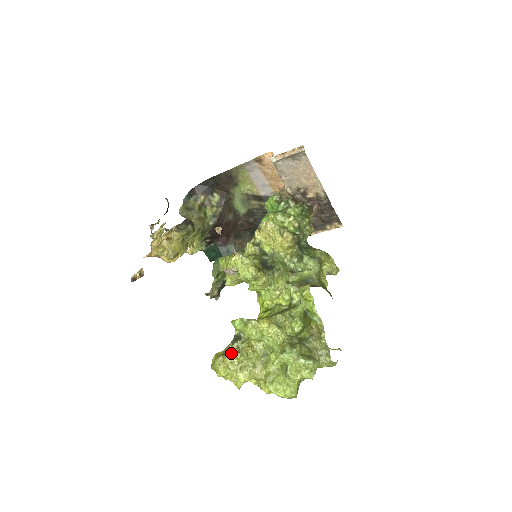
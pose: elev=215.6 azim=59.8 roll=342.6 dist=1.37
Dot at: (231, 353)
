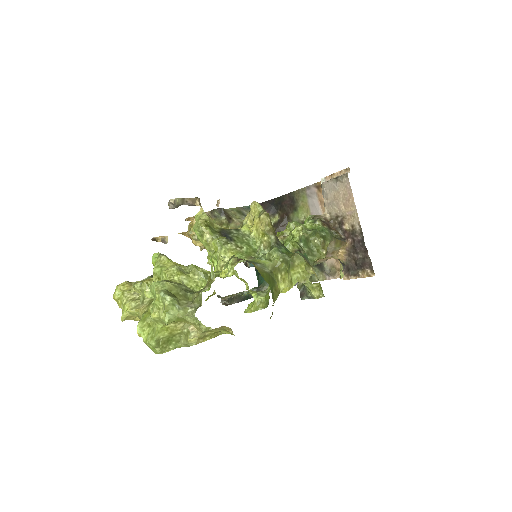
Dot at: (135, 282)
